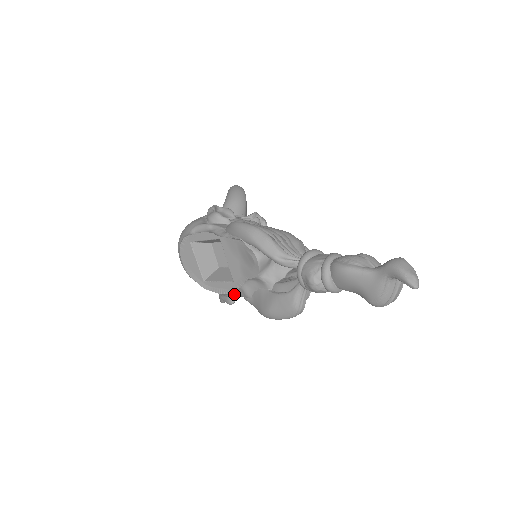
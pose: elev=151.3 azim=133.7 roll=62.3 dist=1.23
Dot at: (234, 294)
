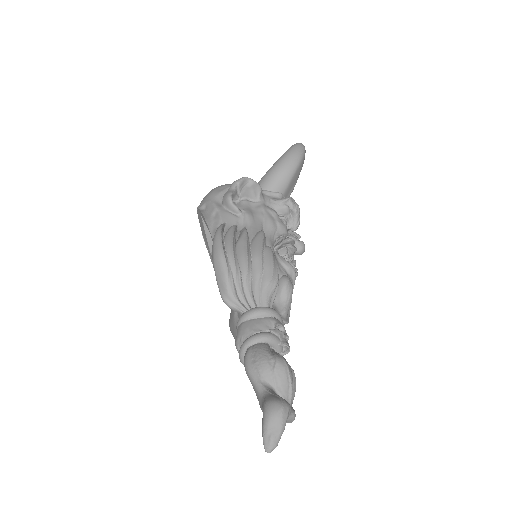
Dot at: occluded
